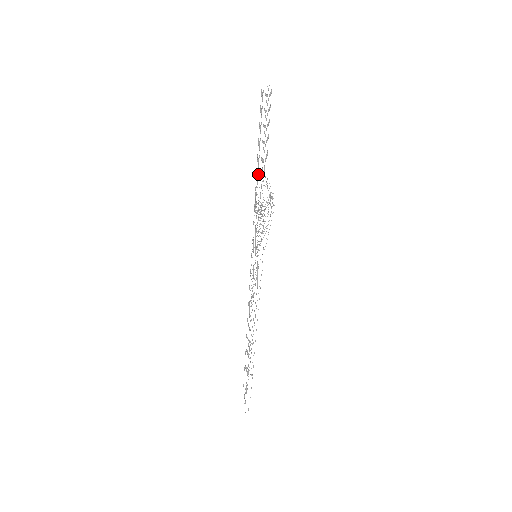
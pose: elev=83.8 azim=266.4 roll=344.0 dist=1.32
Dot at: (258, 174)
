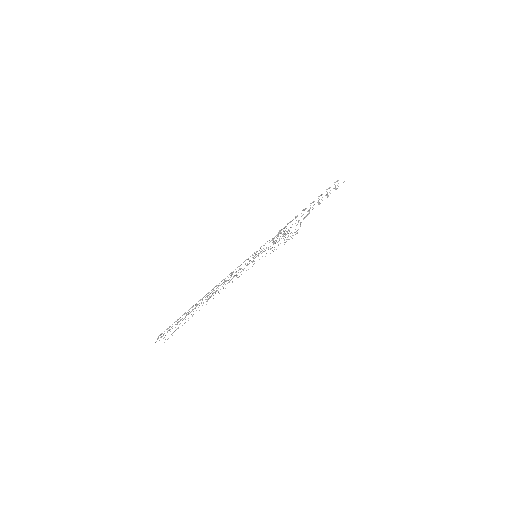
Dot at: occluded
